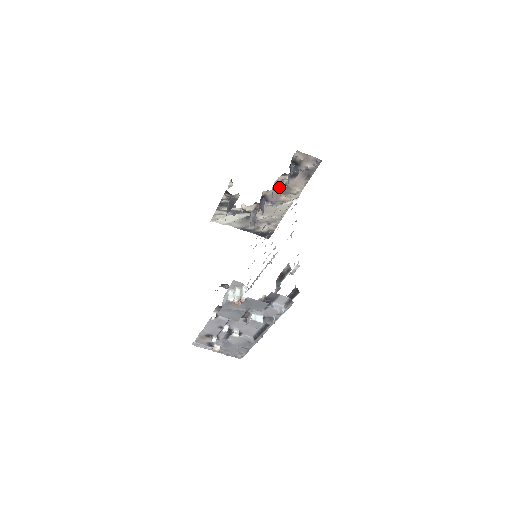
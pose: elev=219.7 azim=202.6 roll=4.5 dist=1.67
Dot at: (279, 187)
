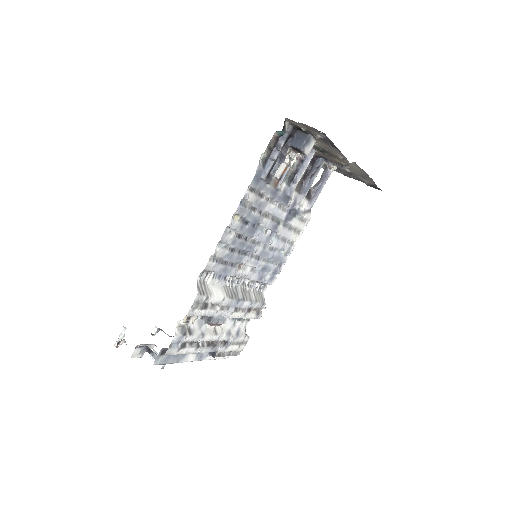
Dot at: (294, 162)
